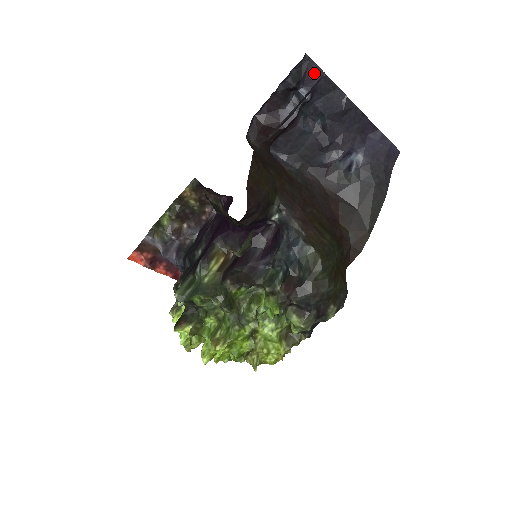
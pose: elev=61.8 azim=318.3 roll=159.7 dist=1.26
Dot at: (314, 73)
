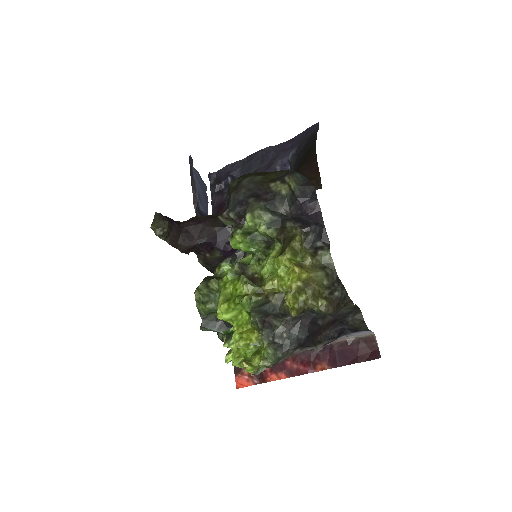
Dot at: (224, 172)
